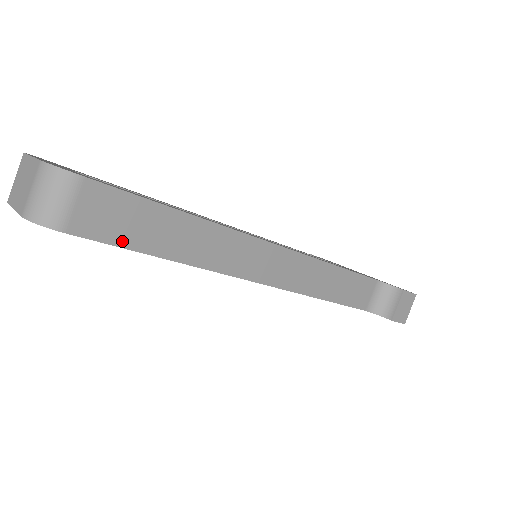
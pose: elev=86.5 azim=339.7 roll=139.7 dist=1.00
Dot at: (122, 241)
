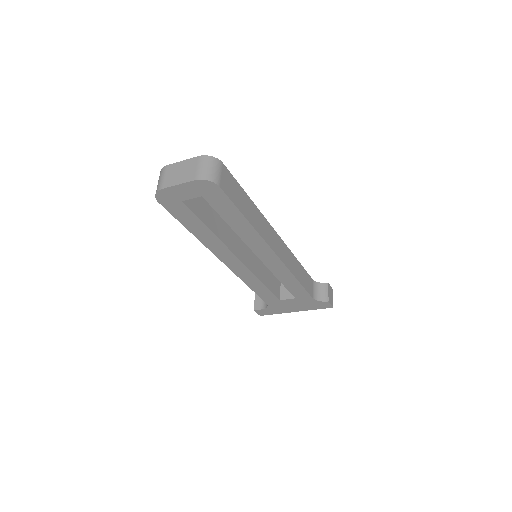
Dot at: (234, 201)
